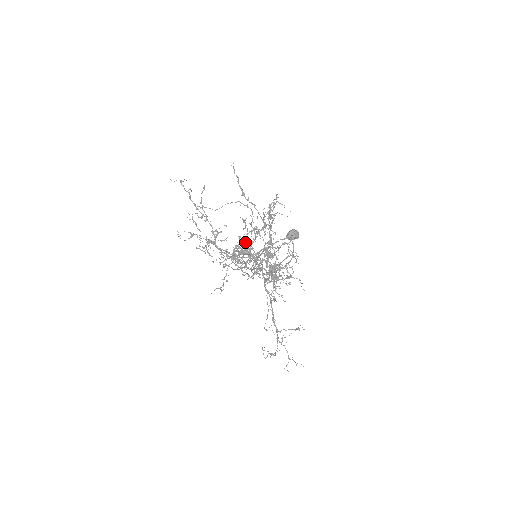
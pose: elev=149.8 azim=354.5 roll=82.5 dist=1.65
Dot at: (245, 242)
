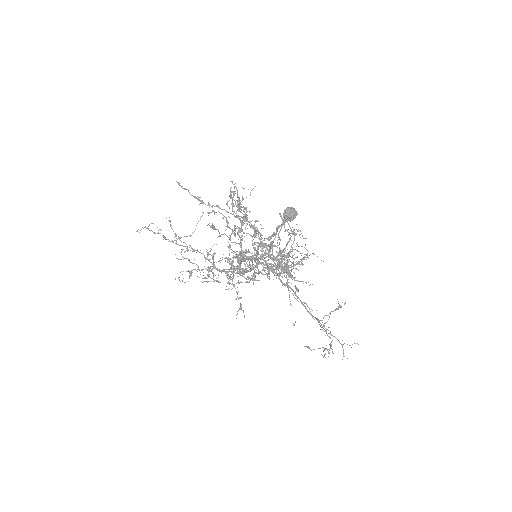
Dot at: occluded
